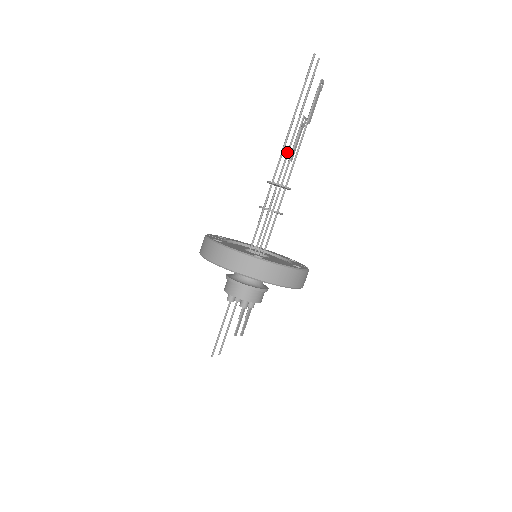
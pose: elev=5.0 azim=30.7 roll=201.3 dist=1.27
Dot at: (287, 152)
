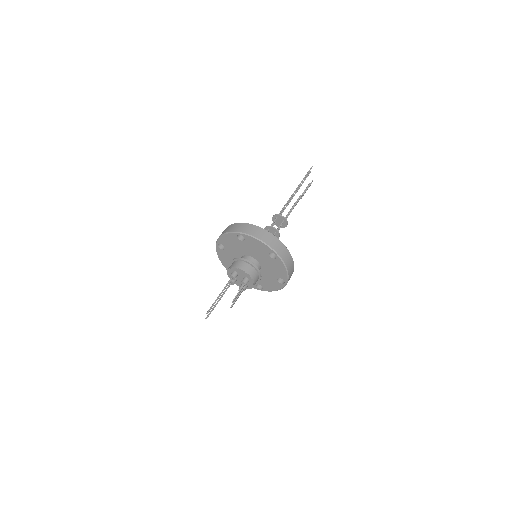
Dot at: (286, 206)
